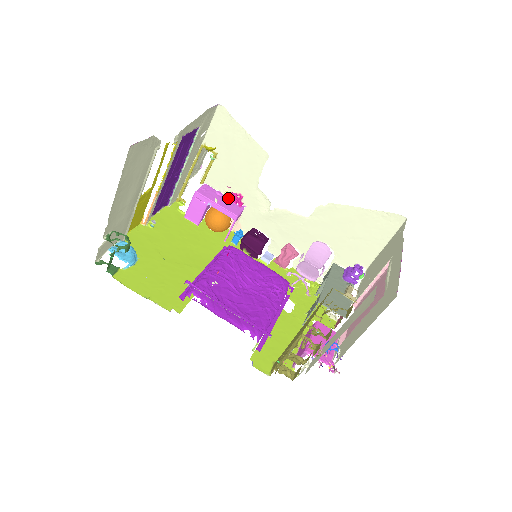
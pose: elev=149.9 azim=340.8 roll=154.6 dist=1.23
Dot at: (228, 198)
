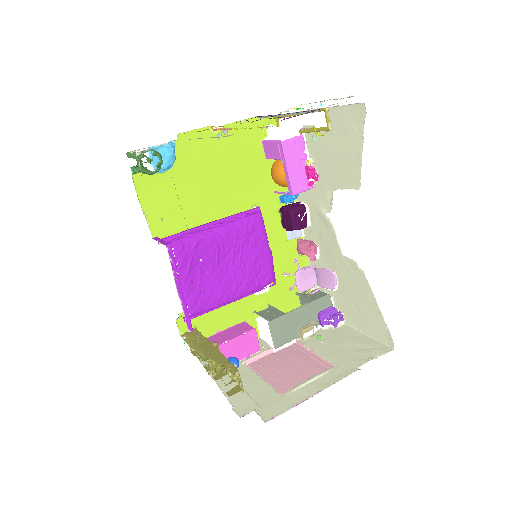
Dot at: (306, 168)
